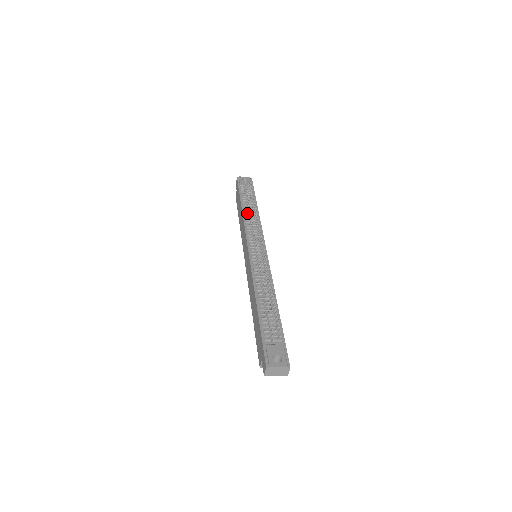
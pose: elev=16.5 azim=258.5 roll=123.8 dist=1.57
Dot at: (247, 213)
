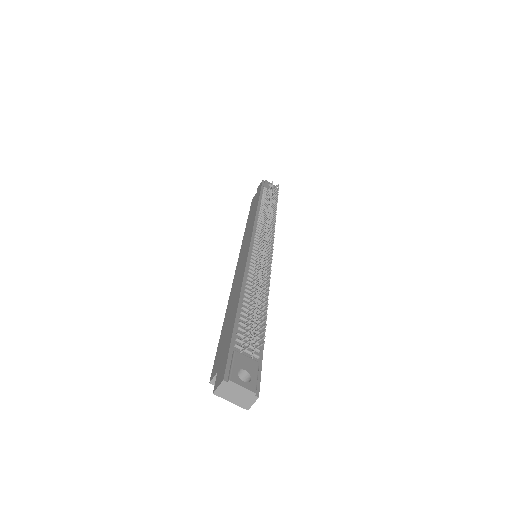
Dot at: (262, 211)
